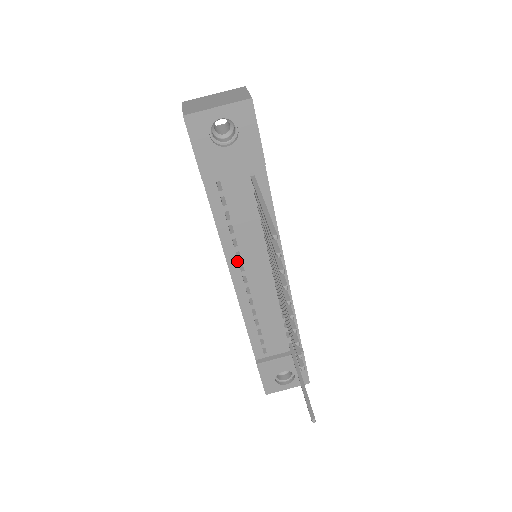
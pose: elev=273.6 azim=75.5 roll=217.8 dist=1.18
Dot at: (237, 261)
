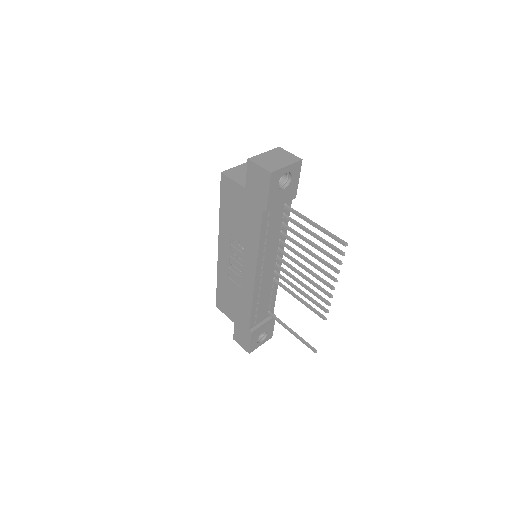
Dot at: (262, 262)
